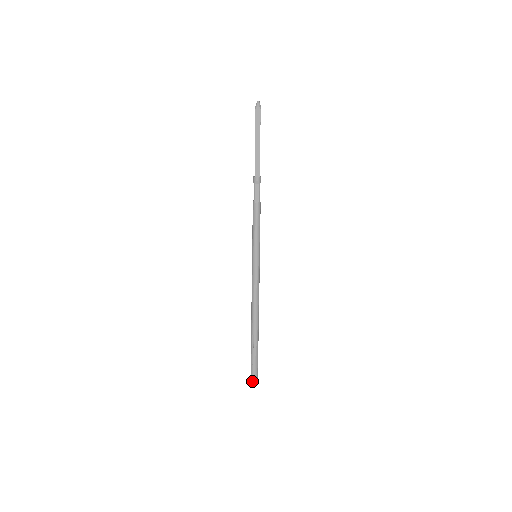
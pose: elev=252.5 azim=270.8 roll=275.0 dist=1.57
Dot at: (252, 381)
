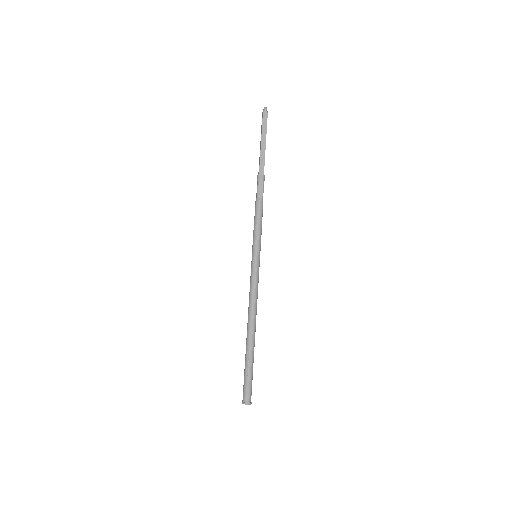
Dot at: (245, 404)
